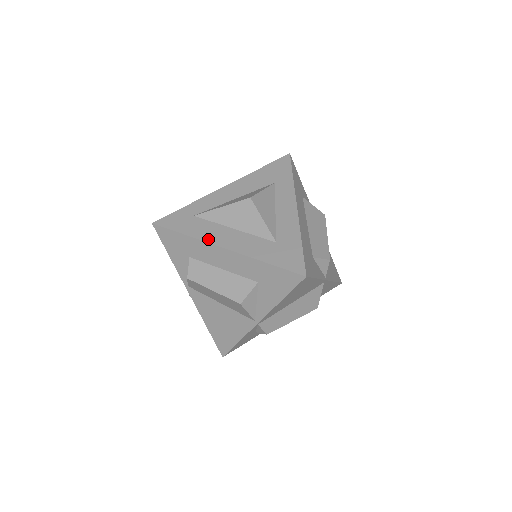
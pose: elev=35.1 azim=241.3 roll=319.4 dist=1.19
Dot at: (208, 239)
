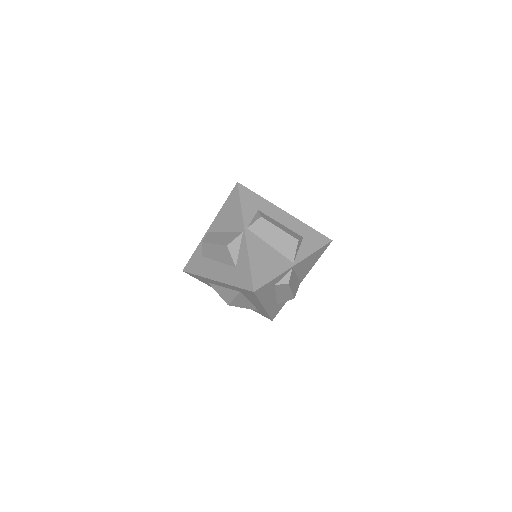
Dot at: (275, 206)
